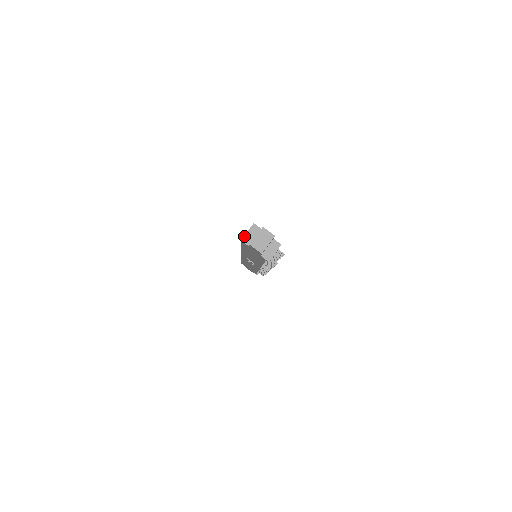
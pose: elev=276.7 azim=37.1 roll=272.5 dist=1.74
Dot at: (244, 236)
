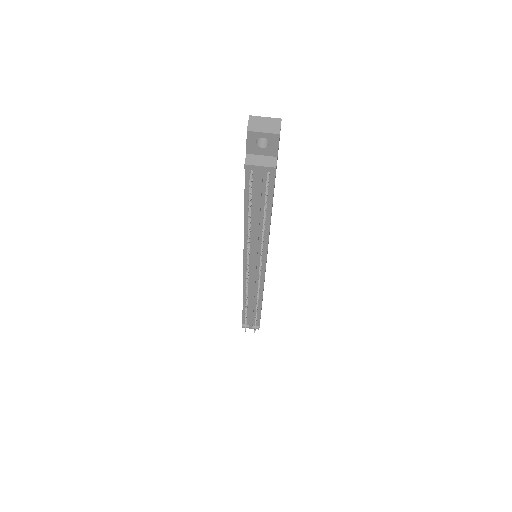
Dot at: occluded
